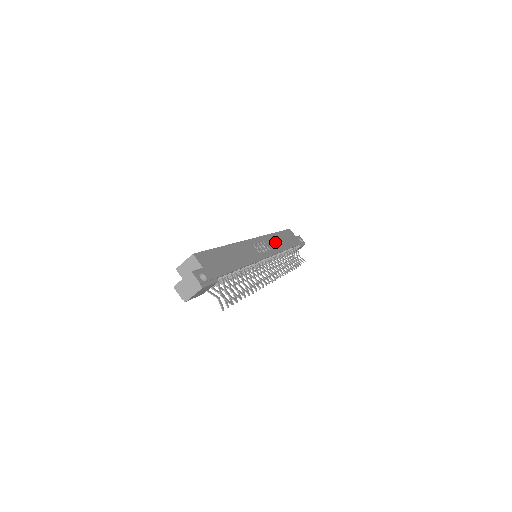
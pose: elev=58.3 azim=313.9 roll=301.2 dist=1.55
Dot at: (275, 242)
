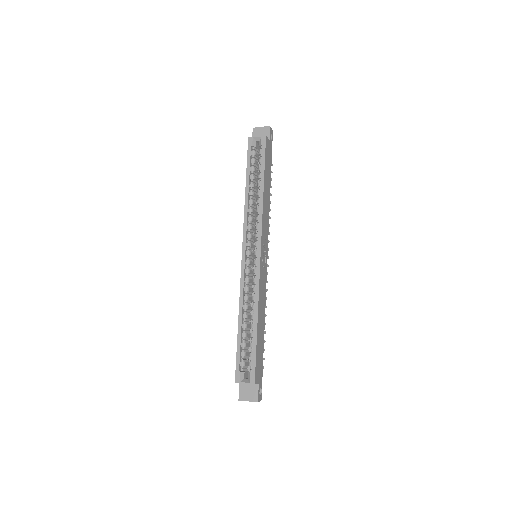
Dot at: (266, 211)
